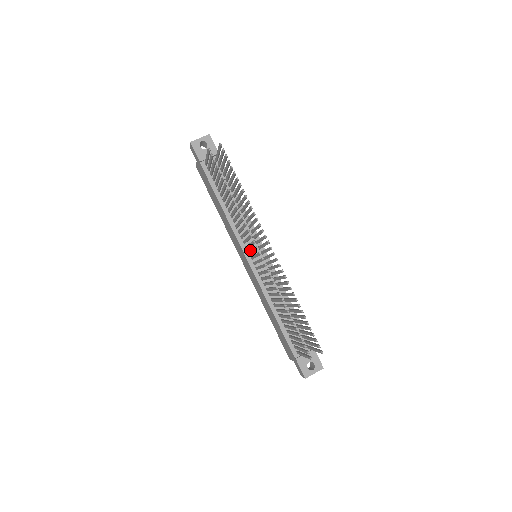
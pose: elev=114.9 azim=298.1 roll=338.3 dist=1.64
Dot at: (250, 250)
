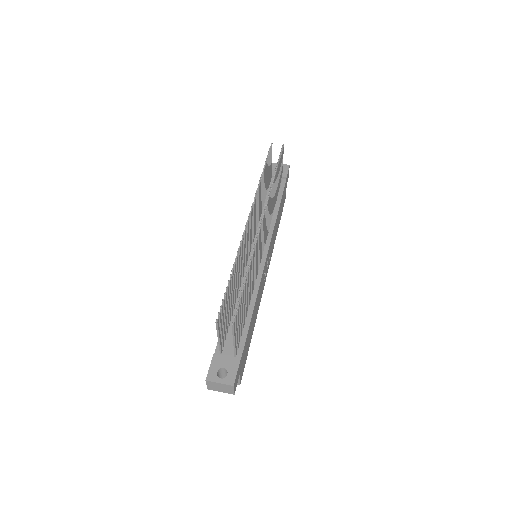
Dot at: occluded
